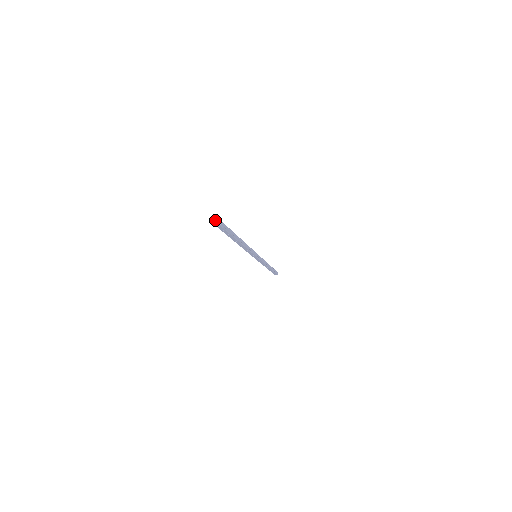
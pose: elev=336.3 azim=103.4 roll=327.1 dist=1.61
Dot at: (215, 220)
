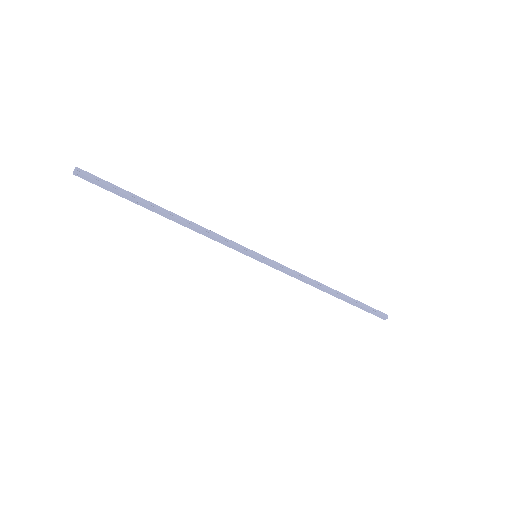
Dot at: (74, 170)
